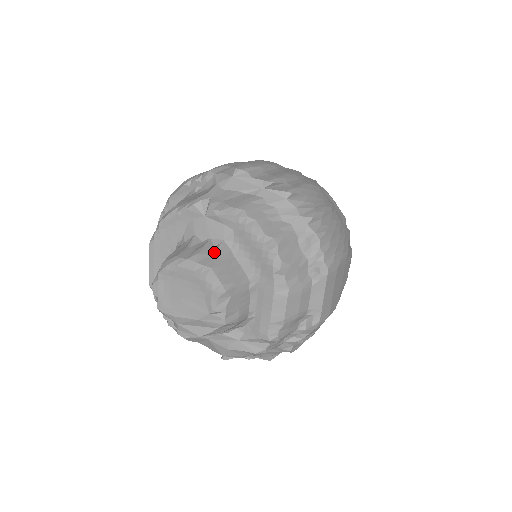
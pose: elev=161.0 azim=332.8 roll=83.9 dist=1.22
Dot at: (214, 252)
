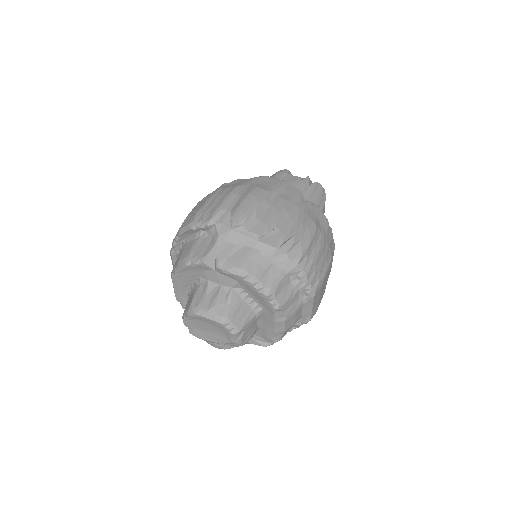
Dot at: (226, 301)
